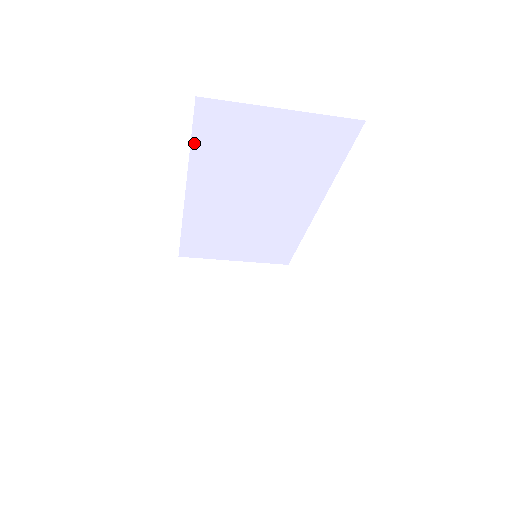
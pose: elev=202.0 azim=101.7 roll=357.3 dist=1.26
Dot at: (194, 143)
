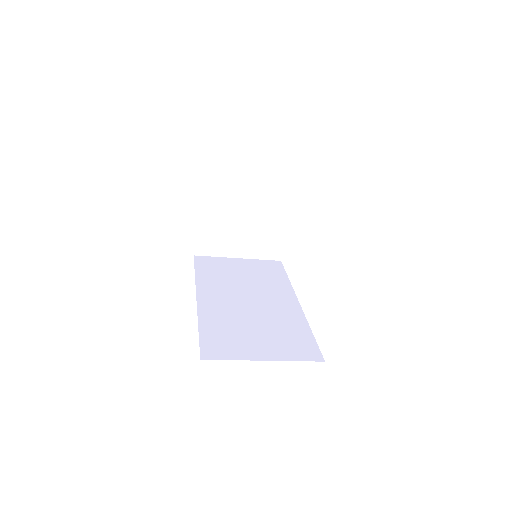
Dot at: occluded
